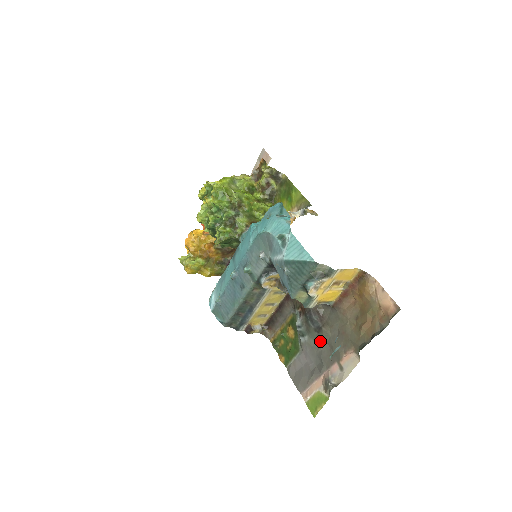
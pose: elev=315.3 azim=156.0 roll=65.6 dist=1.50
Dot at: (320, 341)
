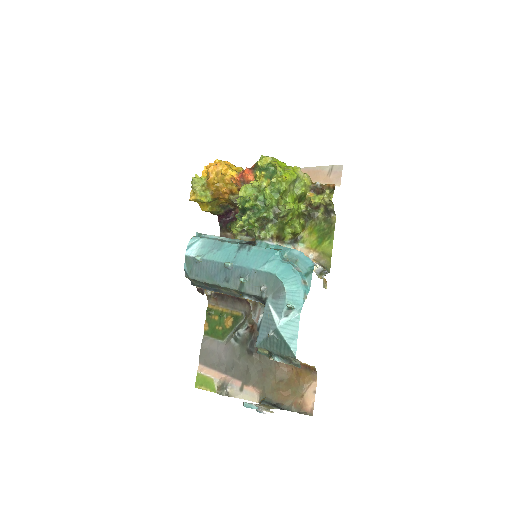
Dot at: (244, 358)
